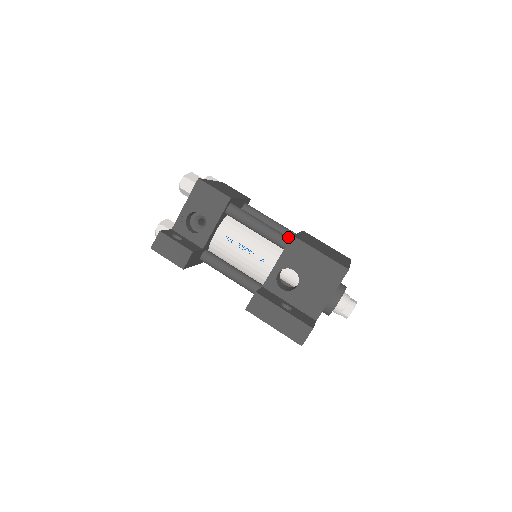
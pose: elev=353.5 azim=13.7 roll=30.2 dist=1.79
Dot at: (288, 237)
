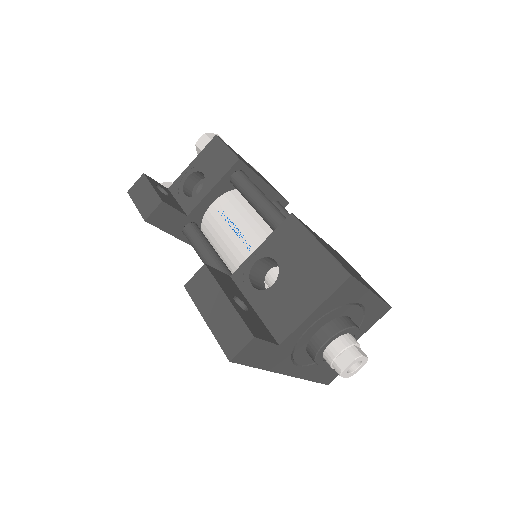
Dot at: occluded
